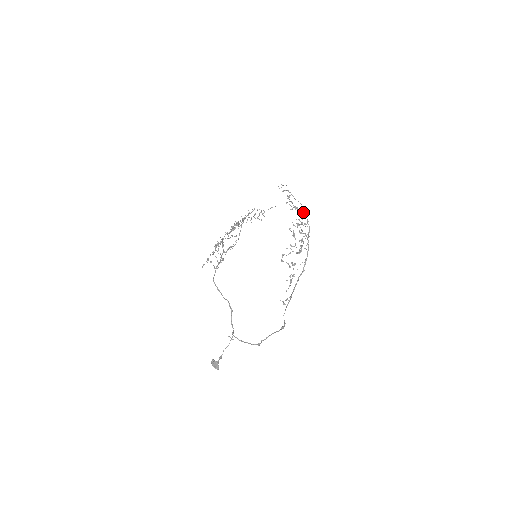
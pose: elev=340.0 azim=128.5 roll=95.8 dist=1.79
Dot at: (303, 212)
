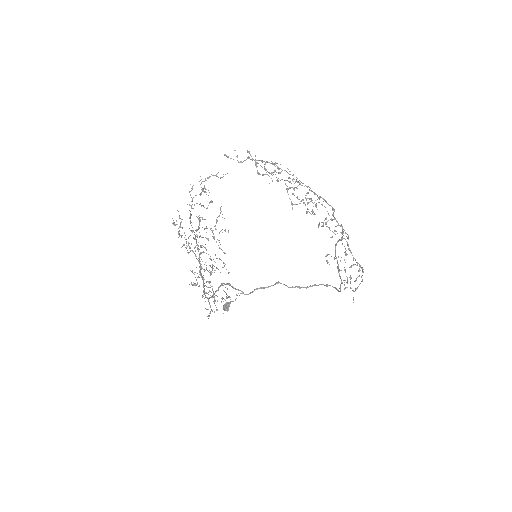
Dot at: (293, 174)
